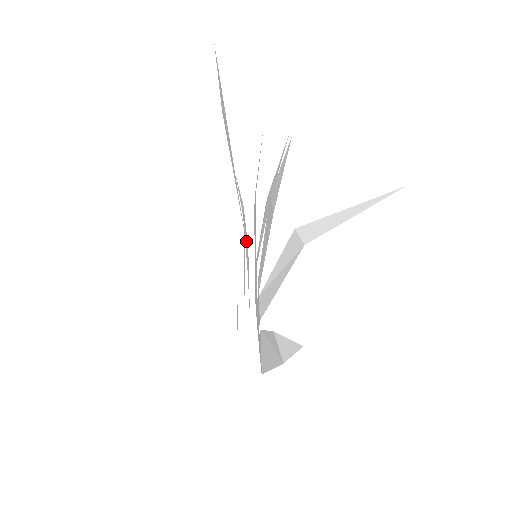
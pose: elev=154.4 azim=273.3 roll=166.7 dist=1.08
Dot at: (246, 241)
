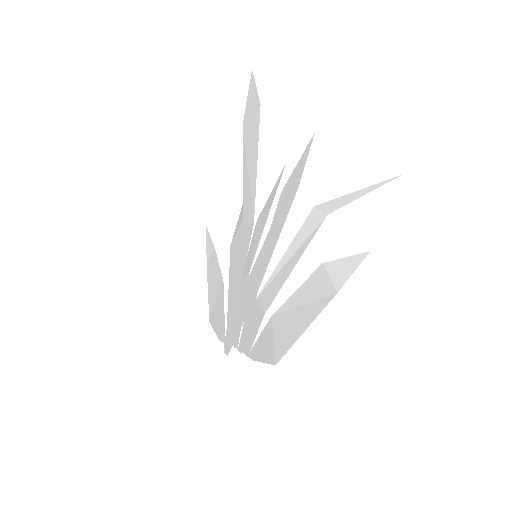
Dot at: (215, 281)
